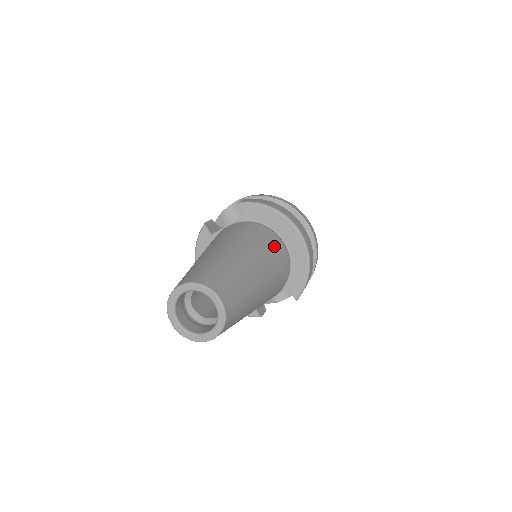
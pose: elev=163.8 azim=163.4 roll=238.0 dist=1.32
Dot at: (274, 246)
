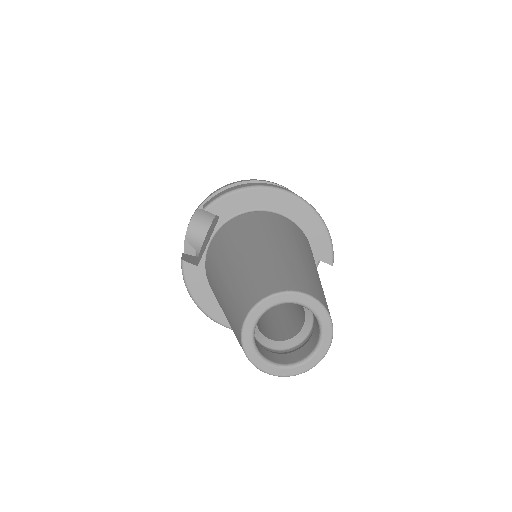
Dot at: (279, 221)
